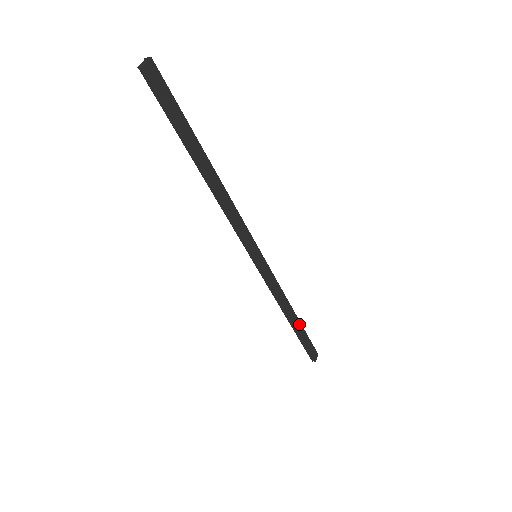
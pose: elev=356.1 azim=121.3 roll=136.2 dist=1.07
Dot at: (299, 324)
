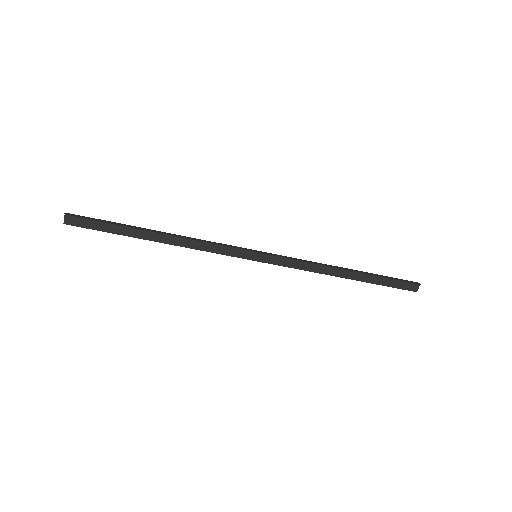
Dot at: (362, 274)
